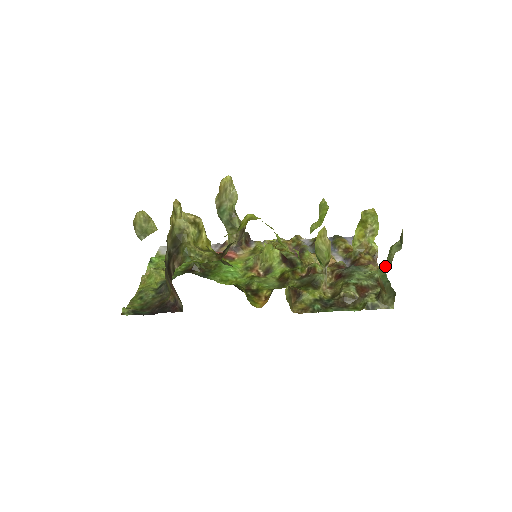
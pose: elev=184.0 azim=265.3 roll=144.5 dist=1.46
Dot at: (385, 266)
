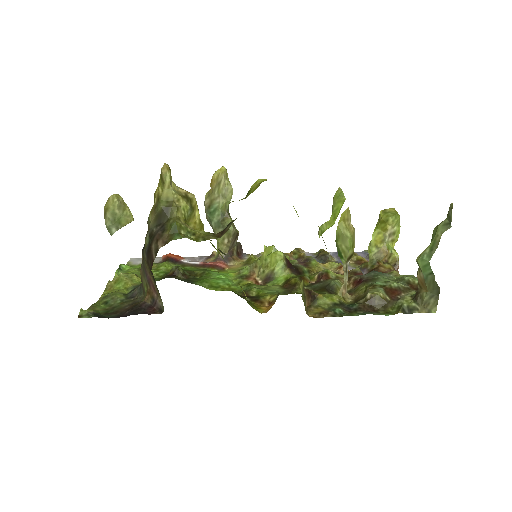
Dot at: (428, 252)
